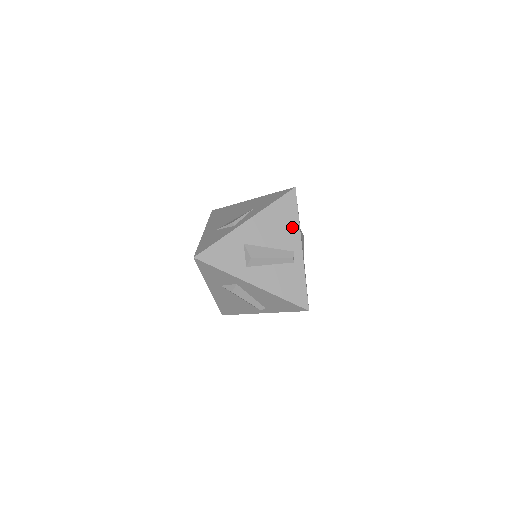
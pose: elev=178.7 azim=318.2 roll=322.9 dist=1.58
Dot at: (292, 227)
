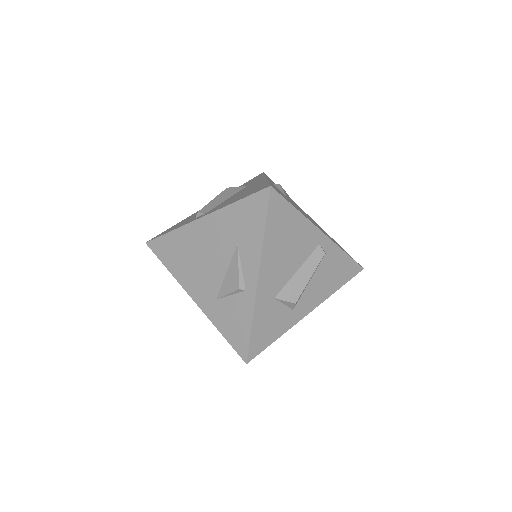
Dot at: (300, 227)
